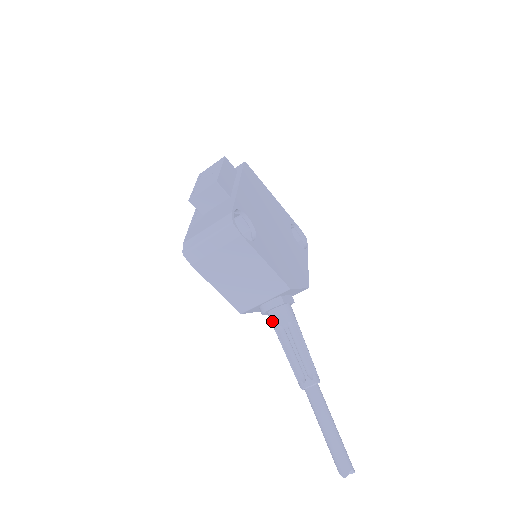
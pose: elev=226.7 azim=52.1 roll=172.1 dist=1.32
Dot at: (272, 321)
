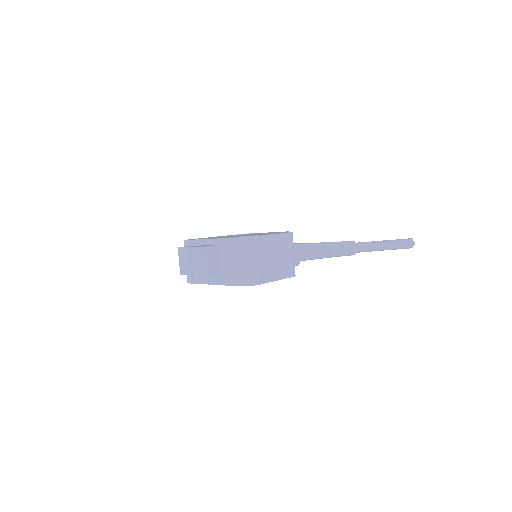
Dot at: (306, 258)
